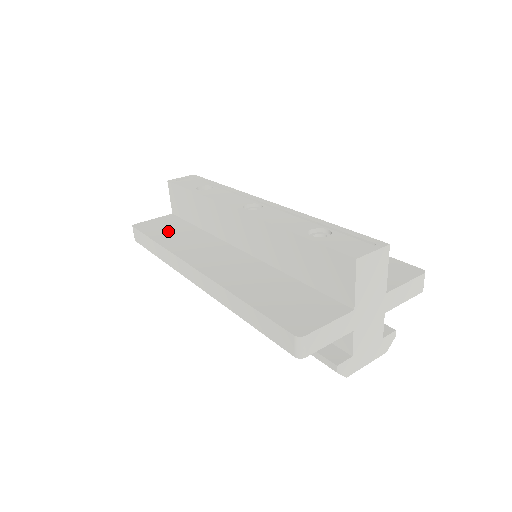
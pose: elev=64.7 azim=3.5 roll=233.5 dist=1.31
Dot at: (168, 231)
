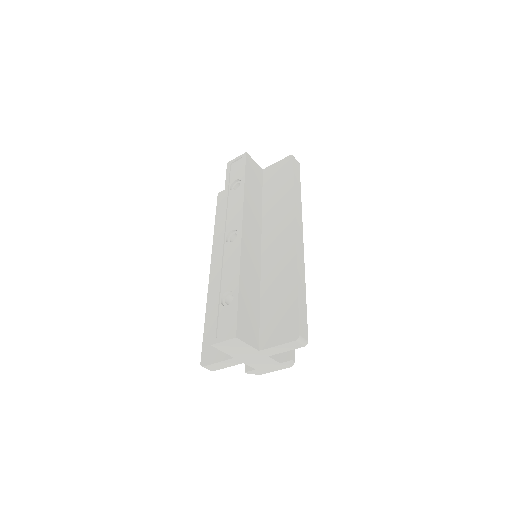
Dot at: occluded
